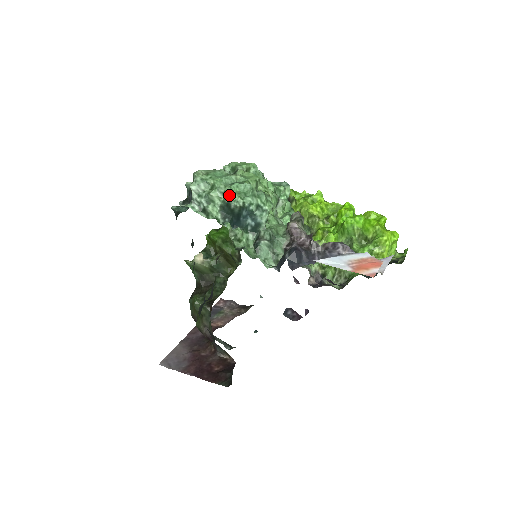
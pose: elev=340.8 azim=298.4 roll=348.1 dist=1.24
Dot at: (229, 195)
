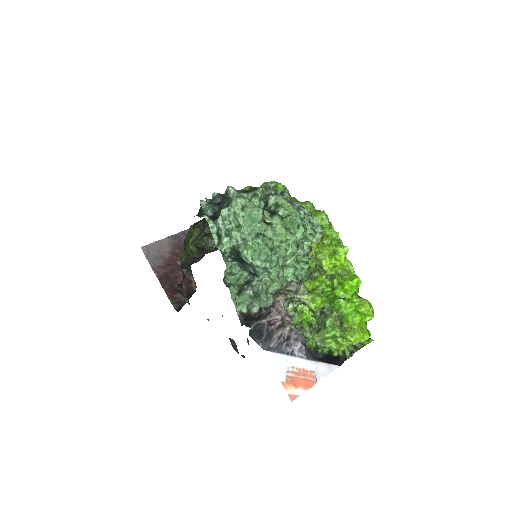
Dot at: (245, 248)
